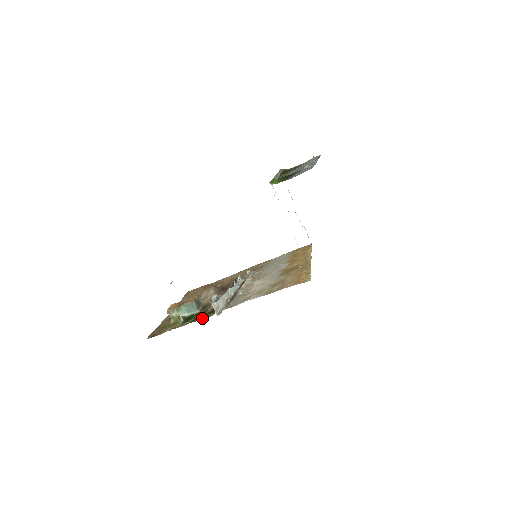
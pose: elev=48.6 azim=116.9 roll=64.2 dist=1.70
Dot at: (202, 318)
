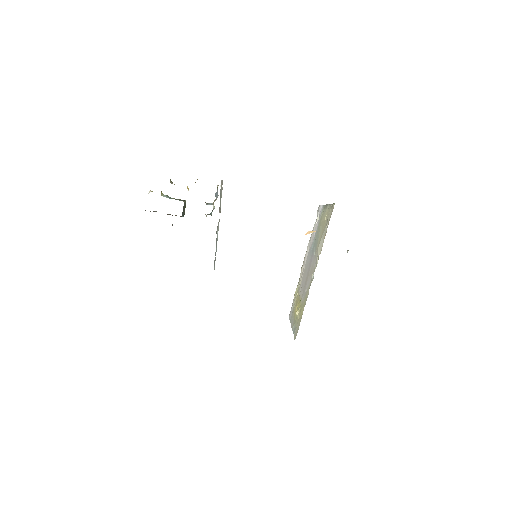
Dot at: occluded
